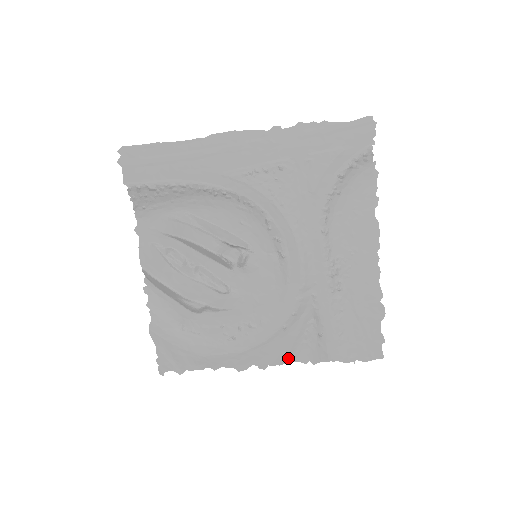
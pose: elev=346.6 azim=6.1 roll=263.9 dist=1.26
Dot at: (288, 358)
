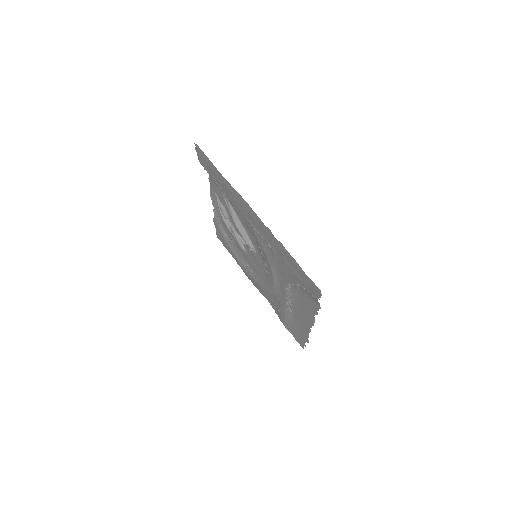
Dot at: (266, 297)
